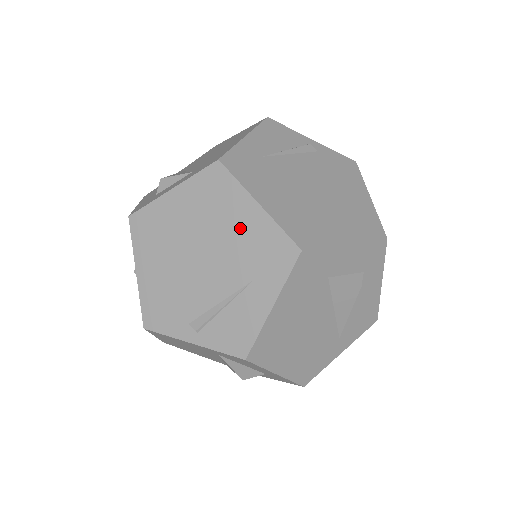
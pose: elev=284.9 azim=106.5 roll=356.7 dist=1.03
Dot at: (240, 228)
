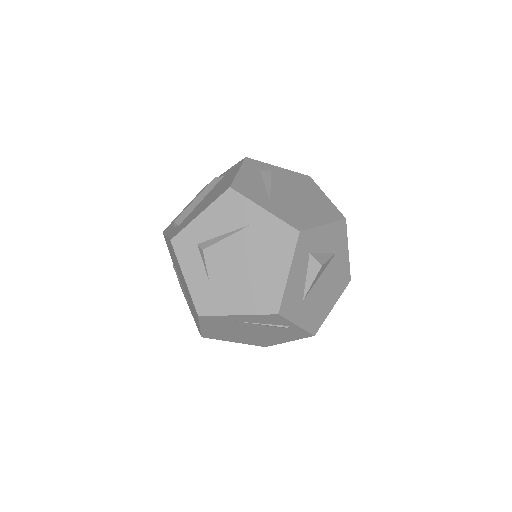
Dot at: (193, 312)
